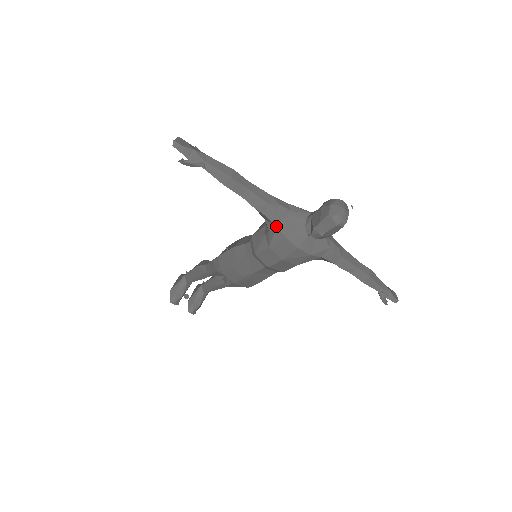
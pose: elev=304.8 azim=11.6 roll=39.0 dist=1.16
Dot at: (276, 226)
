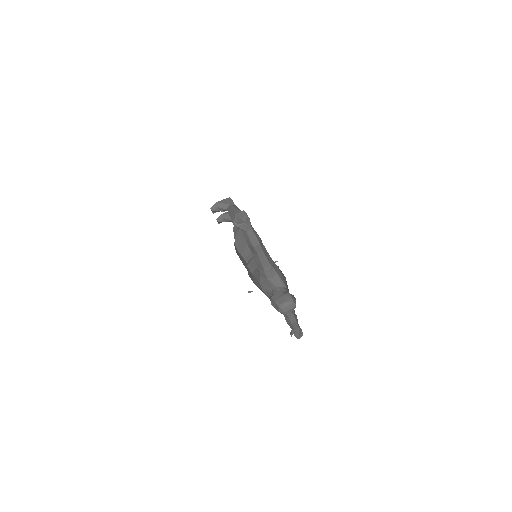
Dot at: (260, 276)
